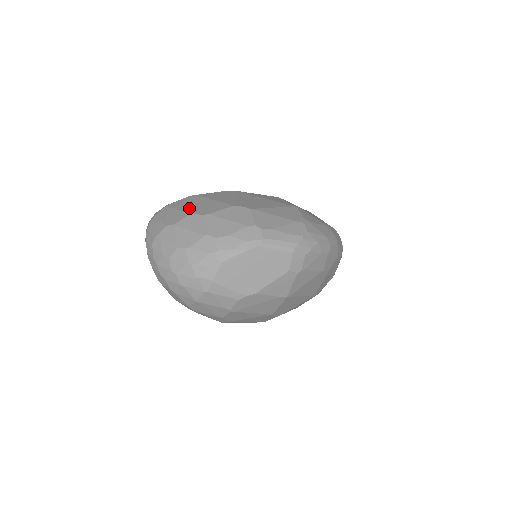
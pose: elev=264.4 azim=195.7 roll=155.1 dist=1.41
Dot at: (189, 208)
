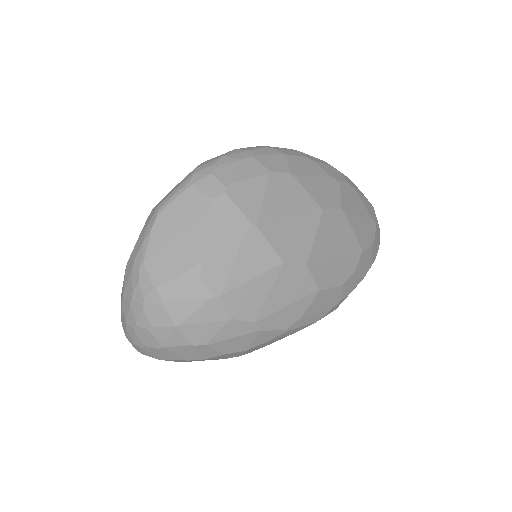
Dot at: occluded
